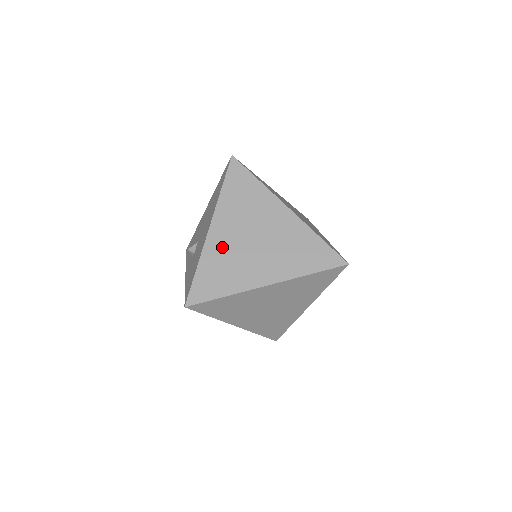
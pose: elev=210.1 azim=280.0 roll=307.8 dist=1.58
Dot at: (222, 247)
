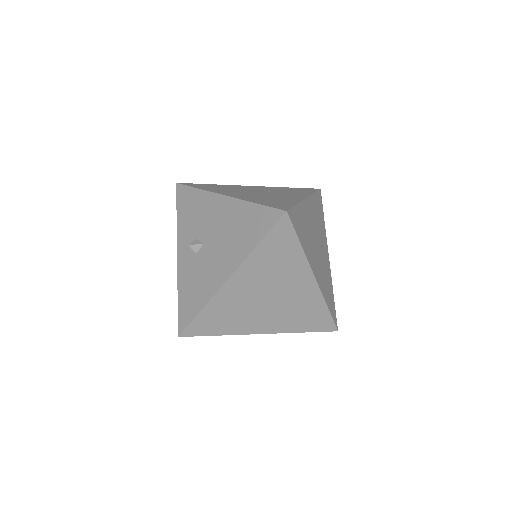
Dot at: (234, 298)
